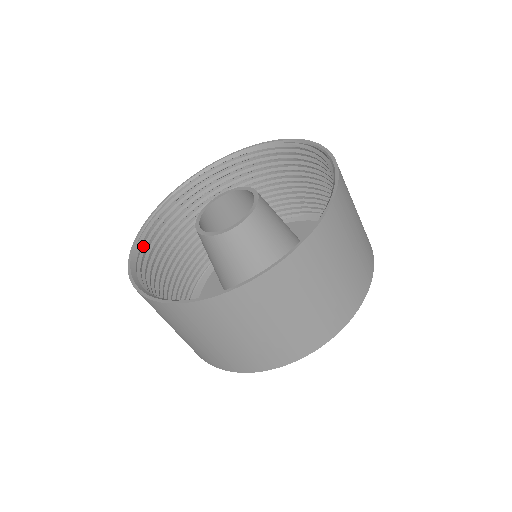
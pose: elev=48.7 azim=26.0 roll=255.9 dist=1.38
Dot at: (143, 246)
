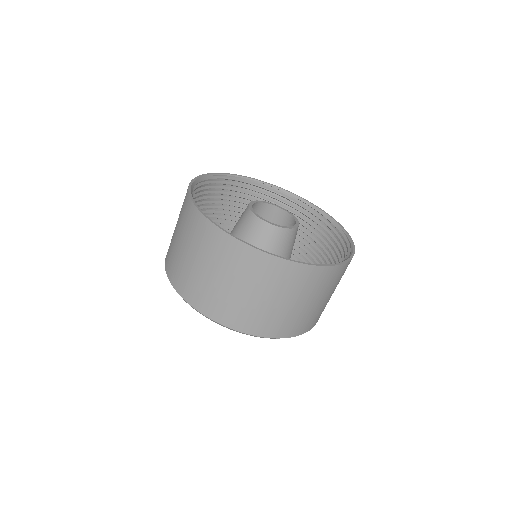
Dot at: (213, 181)
